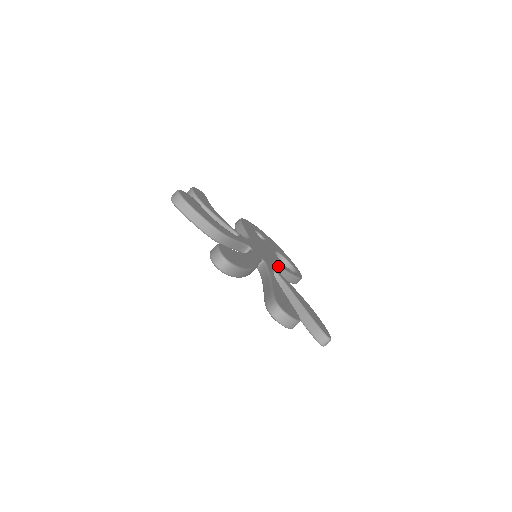
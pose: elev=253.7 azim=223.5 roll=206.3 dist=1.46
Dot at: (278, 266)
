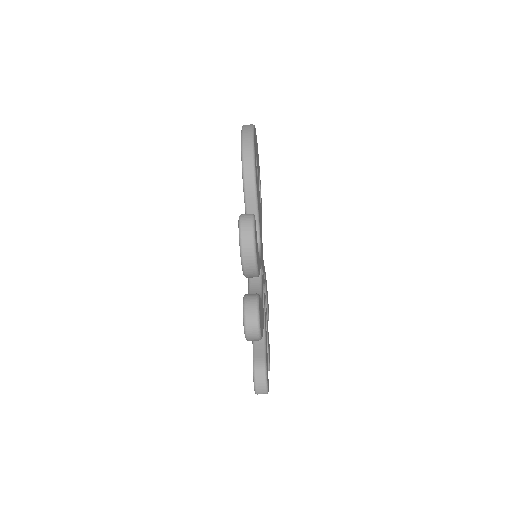
Dot at: occluded
